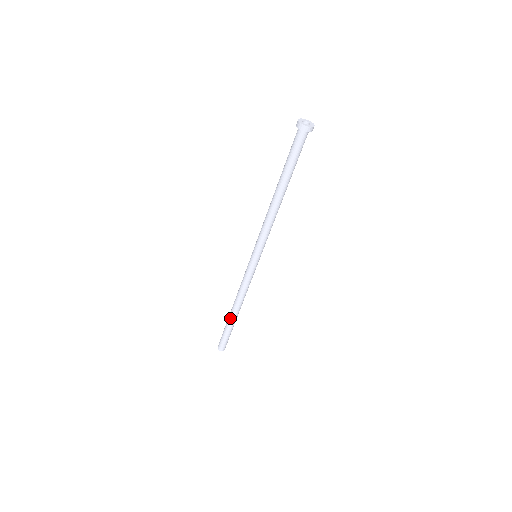
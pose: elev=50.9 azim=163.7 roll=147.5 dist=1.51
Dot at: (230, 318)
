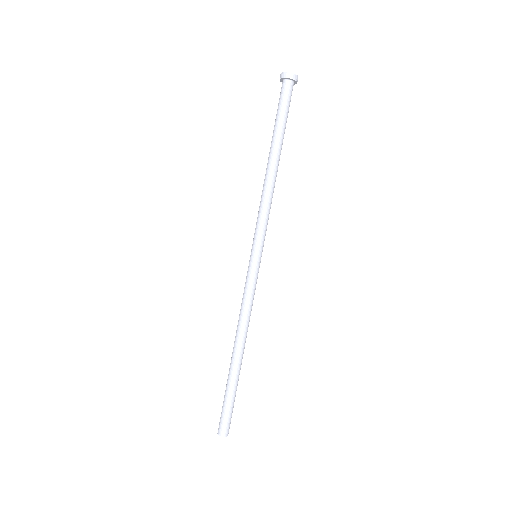
Dot at: (236, 368)
